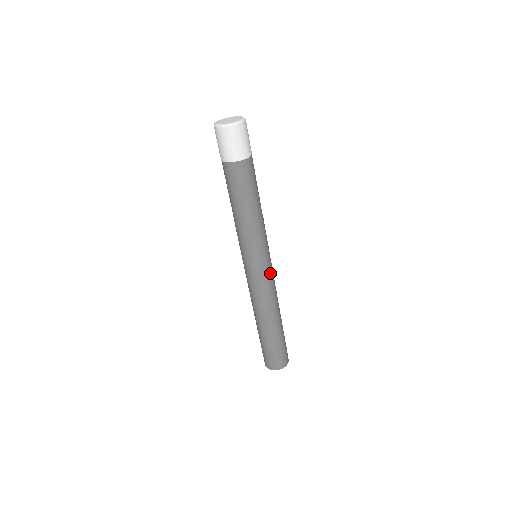
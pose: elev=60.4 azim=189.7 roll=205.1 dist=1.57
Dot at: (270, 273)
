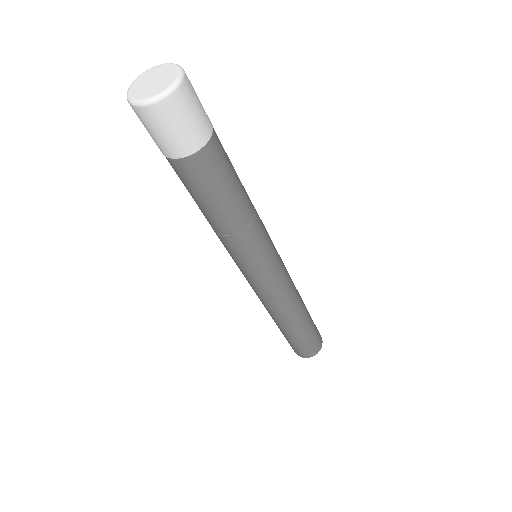
Dot at: (266, 286)
